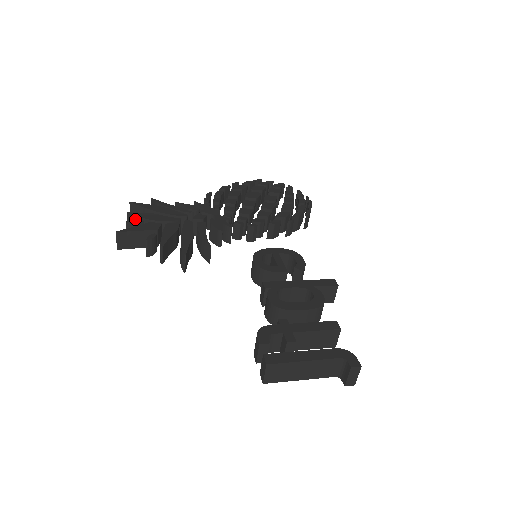
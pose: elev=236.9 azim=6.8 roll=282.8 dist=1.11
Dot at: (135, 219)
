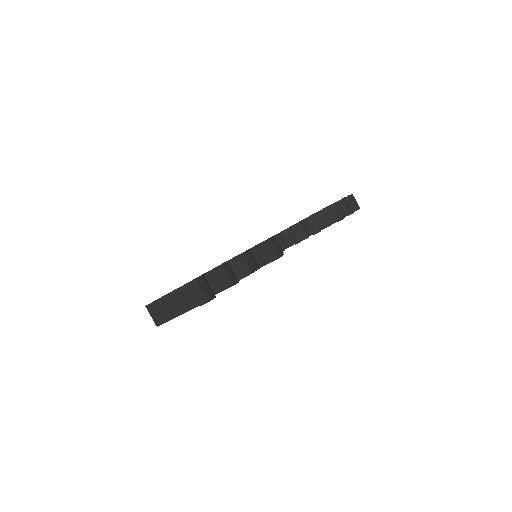
Dot at: occluded
